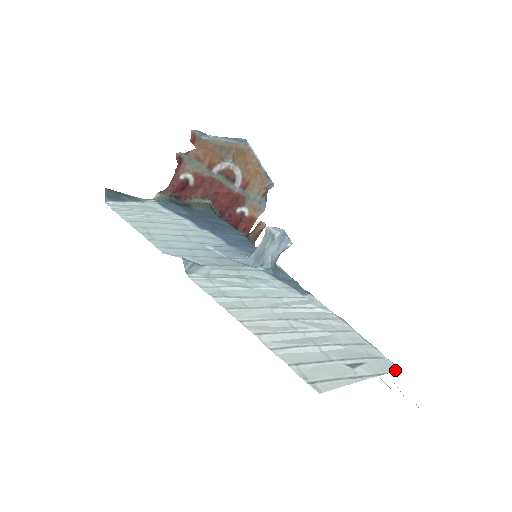
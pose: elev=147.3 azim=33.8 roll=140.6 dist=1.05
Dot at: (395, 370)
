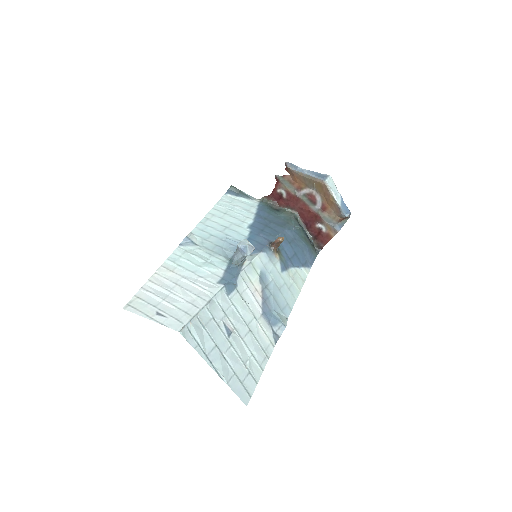
Dot at: (174, 329)
